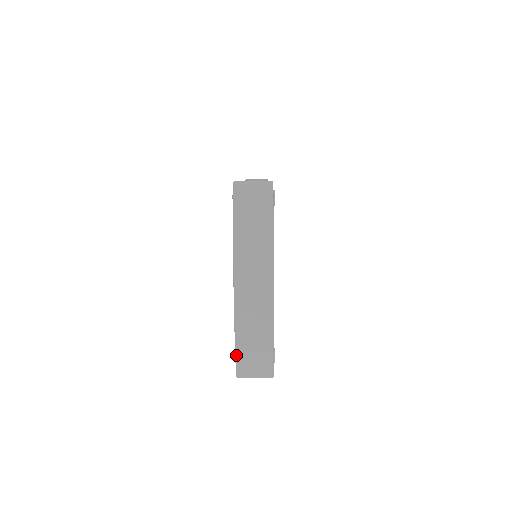
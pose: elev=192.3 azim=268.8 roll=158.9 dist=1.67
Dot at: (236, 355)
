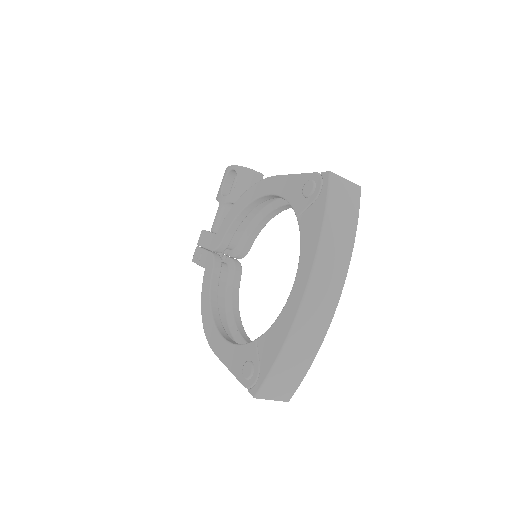
Dot at: (271, 371)
